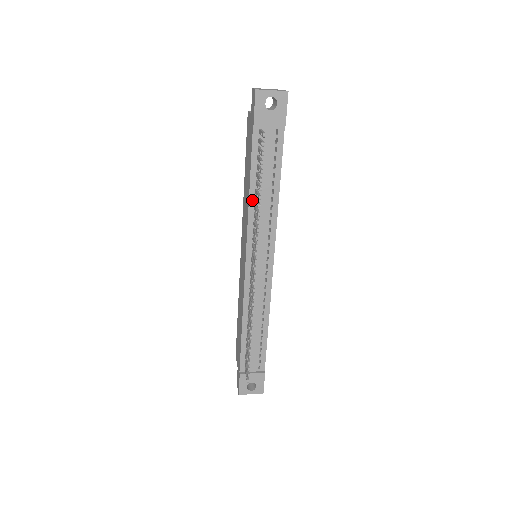
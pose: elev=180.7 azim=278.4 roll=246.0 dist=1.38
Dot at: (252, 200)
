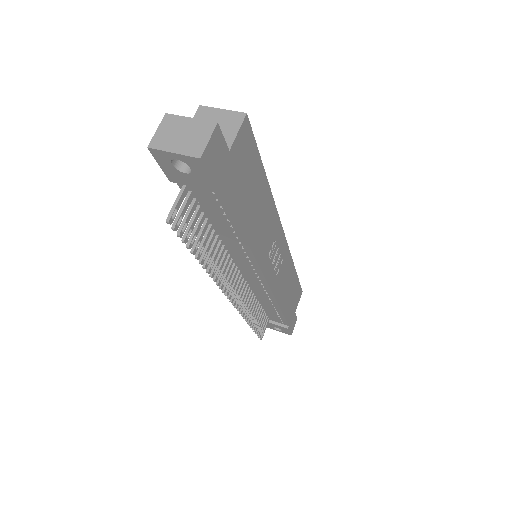
Dot at: occluded
